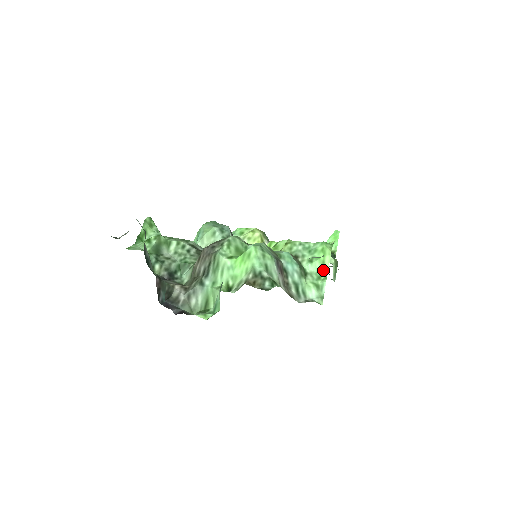
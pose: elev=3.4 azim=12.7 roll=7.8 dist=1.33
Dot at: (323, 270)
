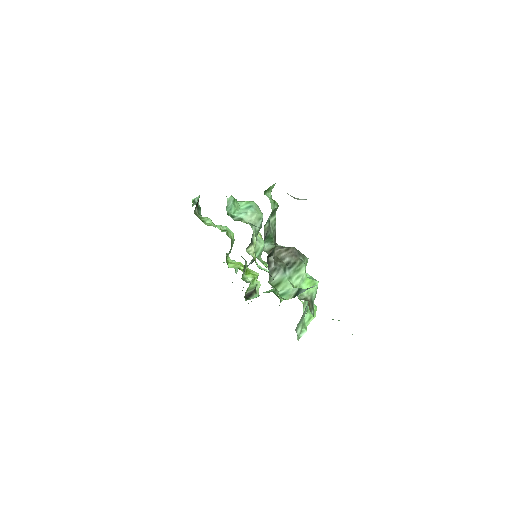
Dot at: (307, 322)
